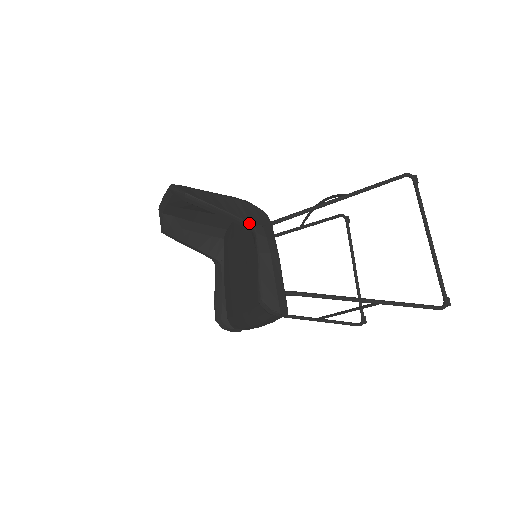
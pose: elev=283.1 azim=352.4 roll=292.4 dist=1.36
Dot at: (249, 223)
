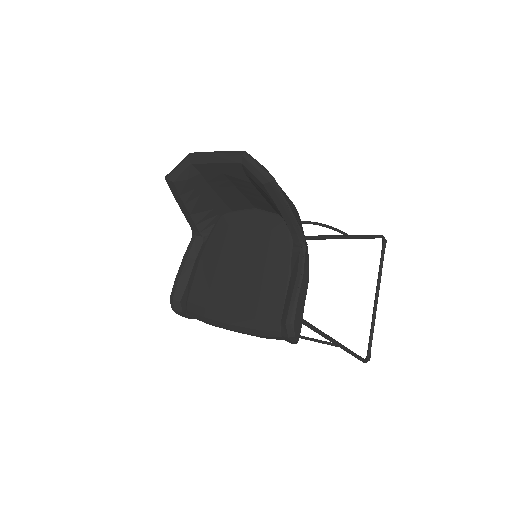
Dot at: (304, 238)
